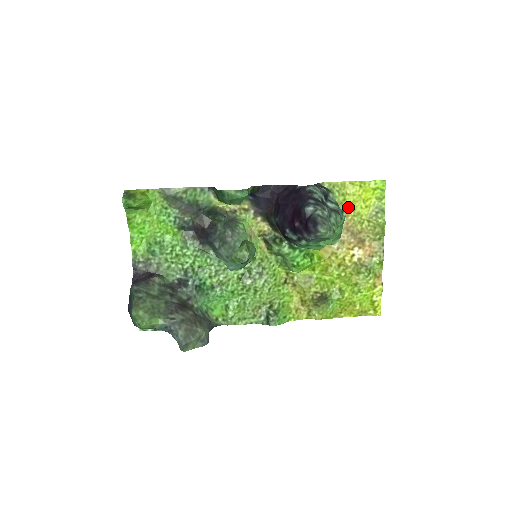
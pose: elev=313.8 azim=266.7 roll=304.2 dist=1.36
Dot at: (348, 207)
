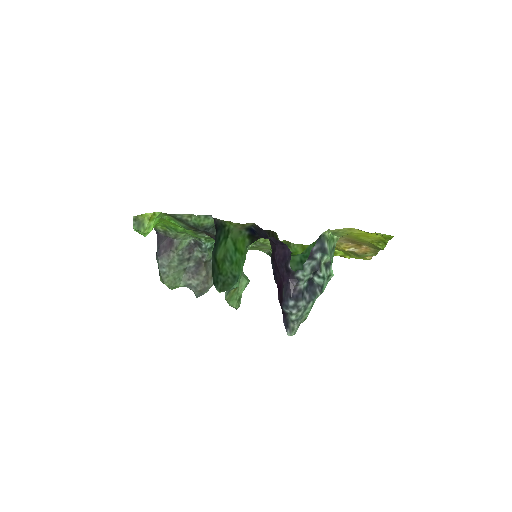
Dot at: (351, 236)
